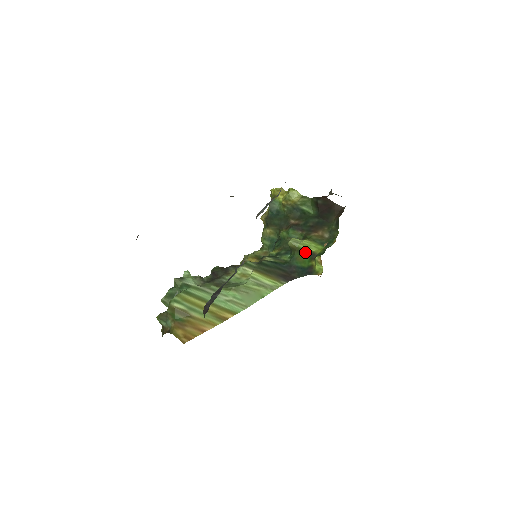
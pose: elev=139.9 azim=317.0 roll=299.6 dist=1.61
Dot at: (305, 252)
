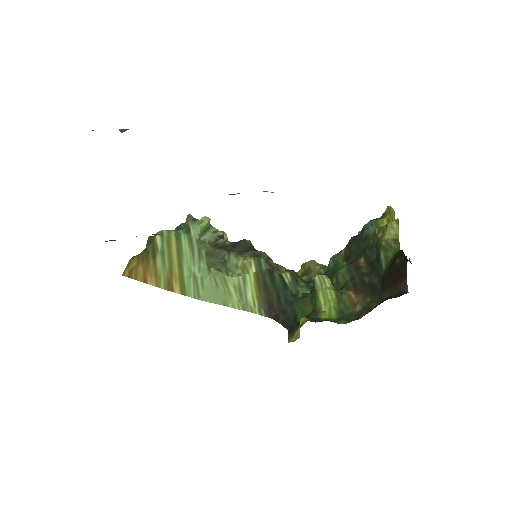
Dot at: (315, 303)
